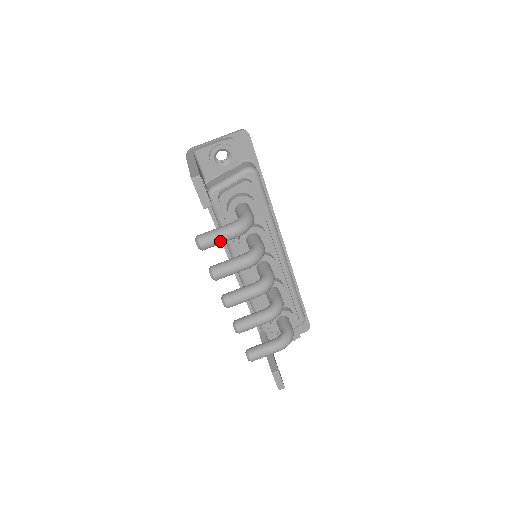
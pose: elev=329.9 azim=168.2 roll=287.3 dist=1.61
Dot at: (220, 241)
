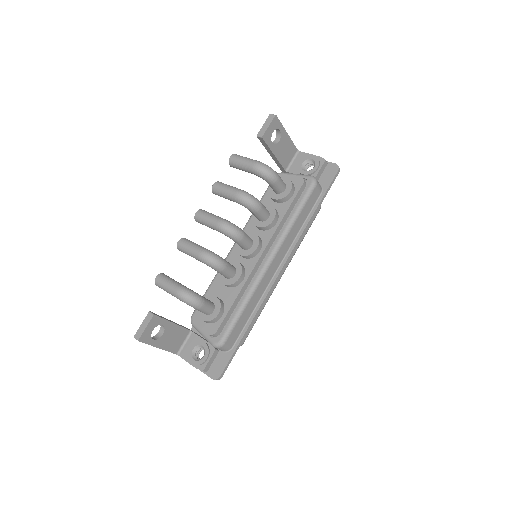
Dot at: (242, 162)
